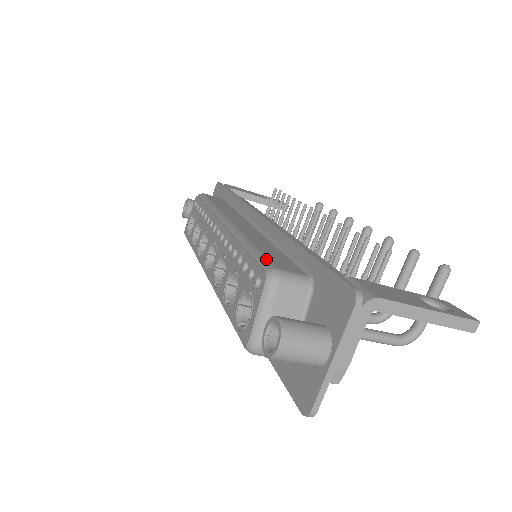
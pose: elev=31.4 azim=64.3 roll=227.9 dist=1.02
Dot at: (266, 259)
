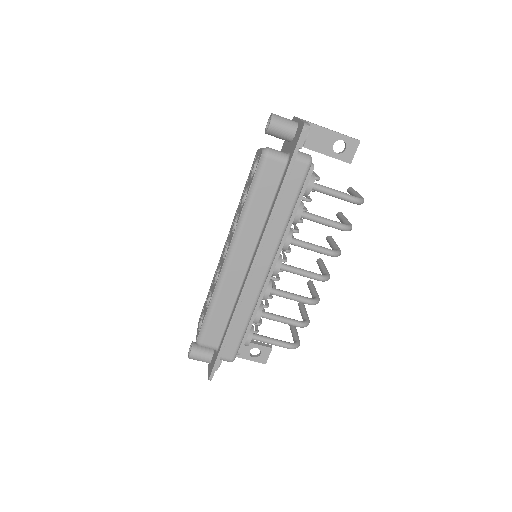
Dot at: occluded
